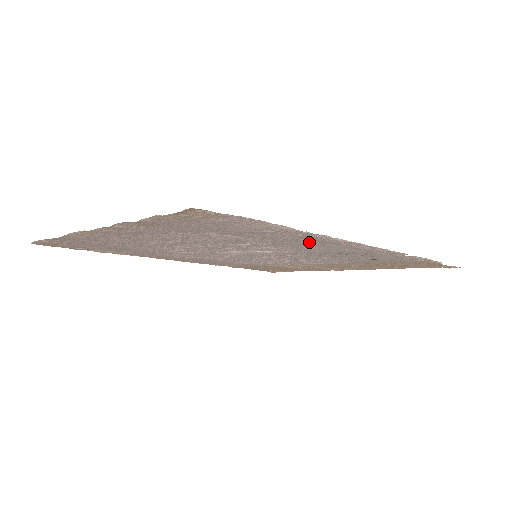
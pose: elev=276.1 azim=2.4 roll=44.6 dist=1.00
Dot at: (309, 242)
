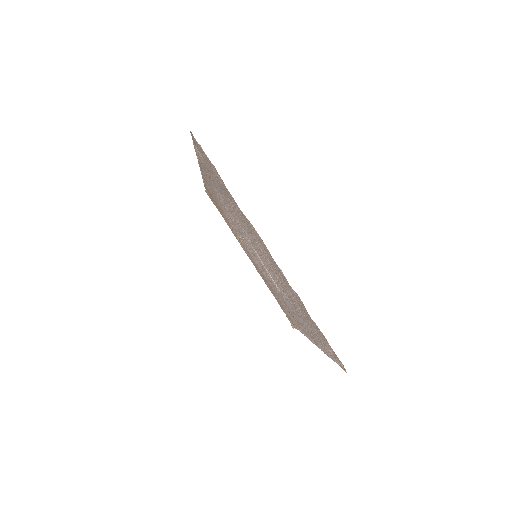
Dot at: (307, 329)
